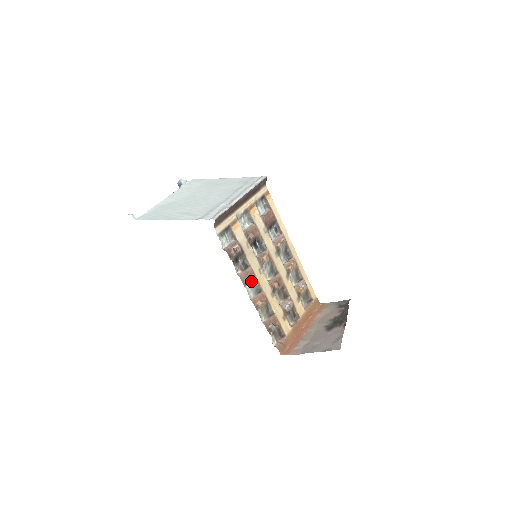
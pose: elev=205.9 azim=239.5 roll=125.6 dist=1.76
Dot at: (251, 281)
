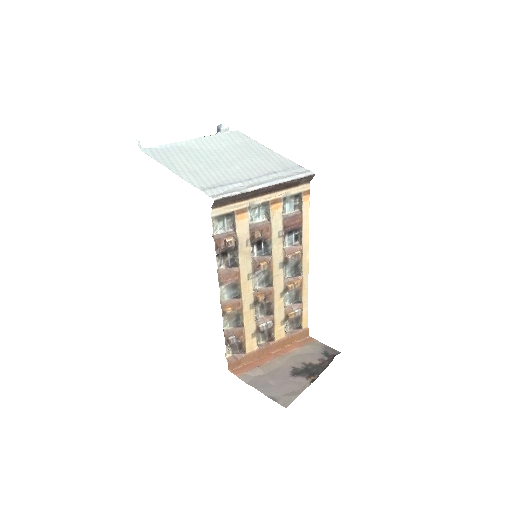
Dot at: (231, 283)
